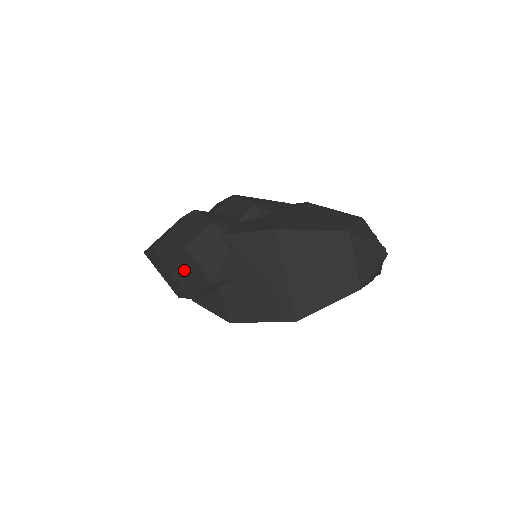
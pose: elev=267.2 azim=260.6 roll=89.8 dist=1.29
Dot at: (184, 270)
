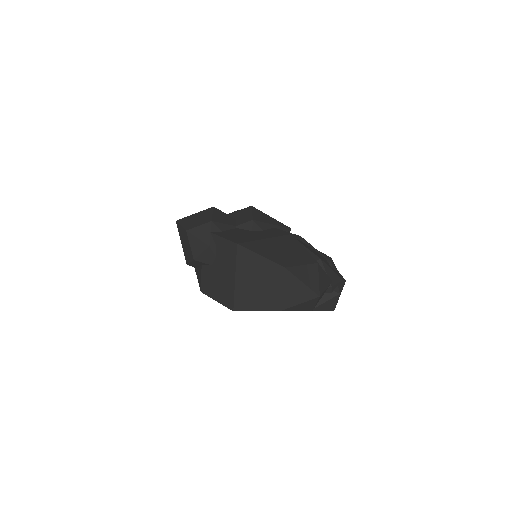
Dot at: (185, 244)
